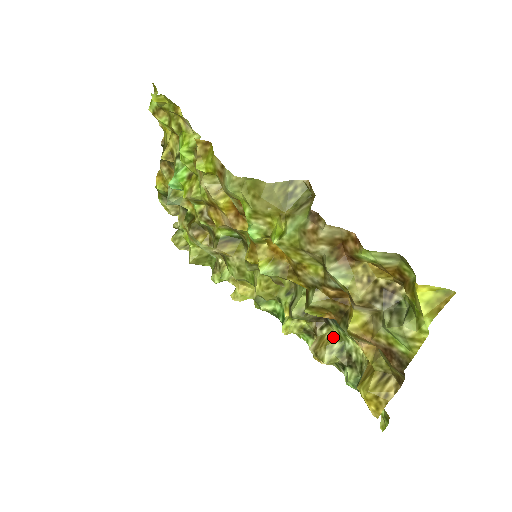
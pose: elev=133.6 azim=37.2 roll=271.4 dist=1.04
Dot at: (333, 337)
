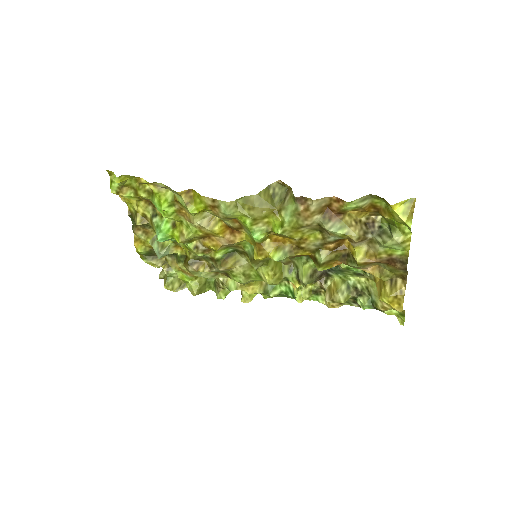
Dot at: (338, 283)
